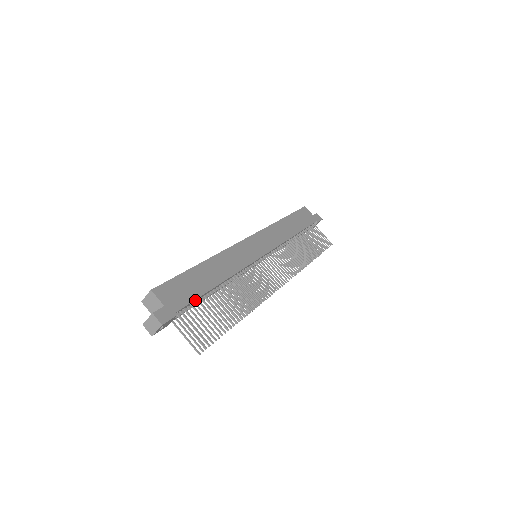
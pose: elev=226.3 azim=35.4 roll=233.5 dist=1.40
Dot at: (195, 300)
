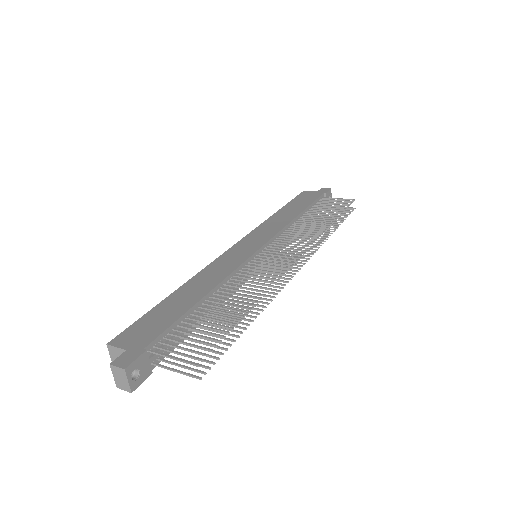
Dot at: (173, 327)
